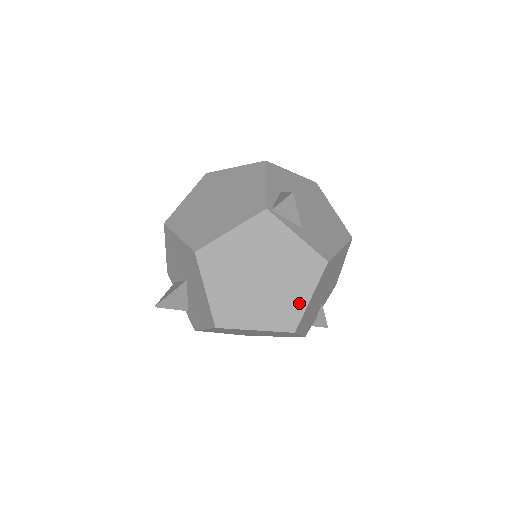
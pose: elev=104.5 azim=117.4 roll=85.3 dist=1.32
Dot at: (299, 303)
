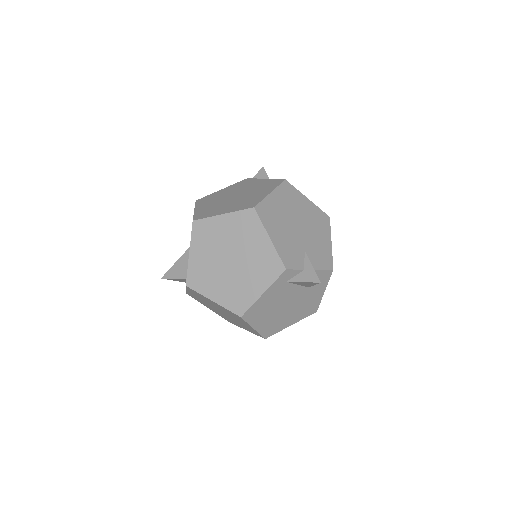
Dot at: (261, 197)
